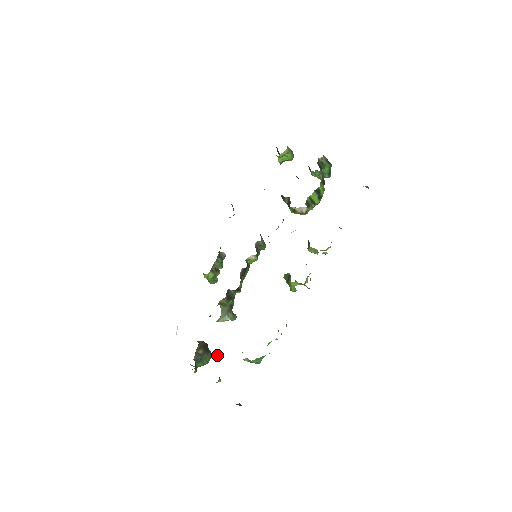
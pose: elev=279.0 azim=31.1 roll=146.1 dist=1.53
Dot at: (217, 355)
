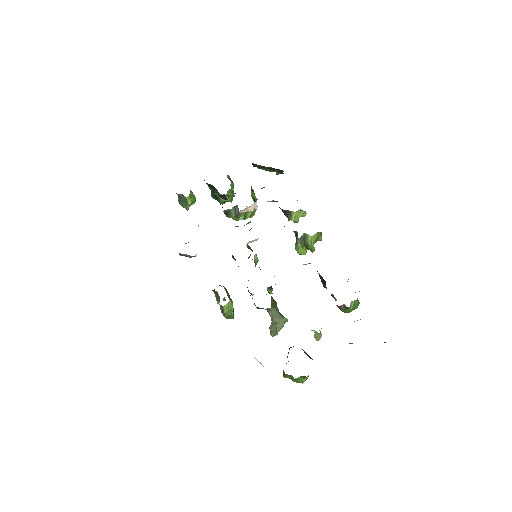
Dot at: (321, 336)
